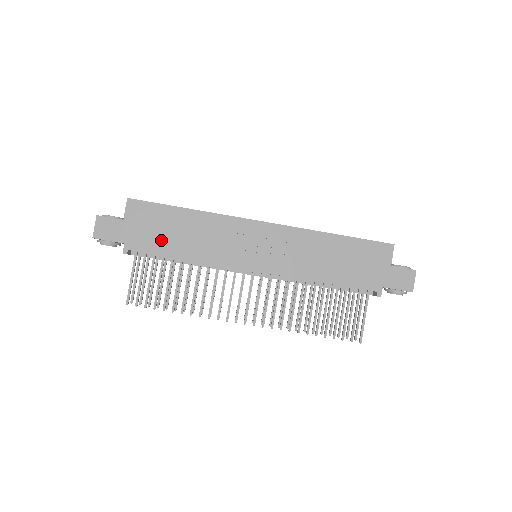
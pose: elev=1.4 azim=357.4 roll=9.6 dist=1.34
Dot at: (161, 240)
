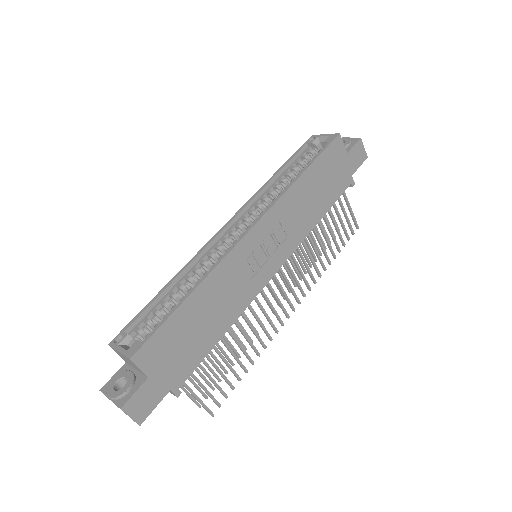
Dot at: (195, 346)
